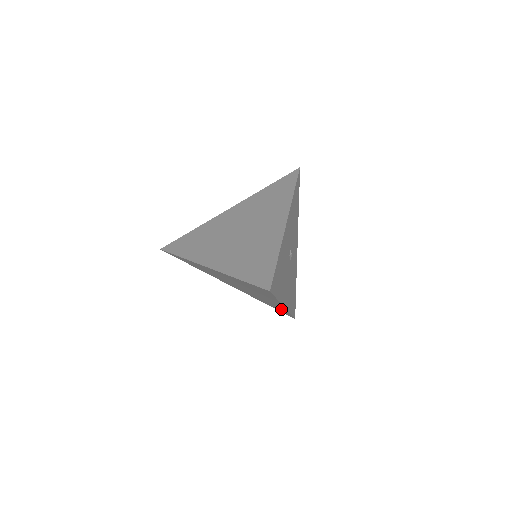
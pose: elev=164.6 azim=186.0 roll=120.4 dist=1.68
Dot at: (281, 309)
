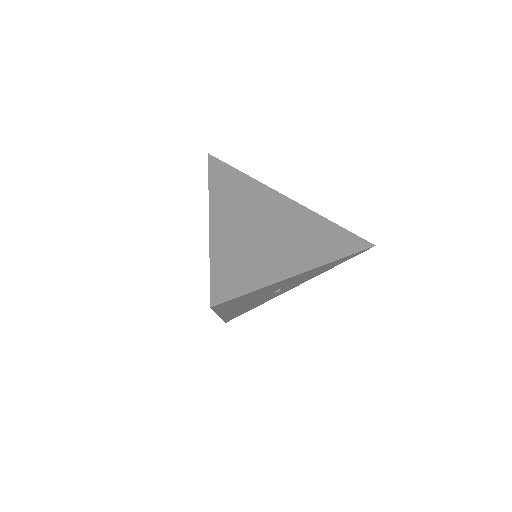
Dot at: occluded
